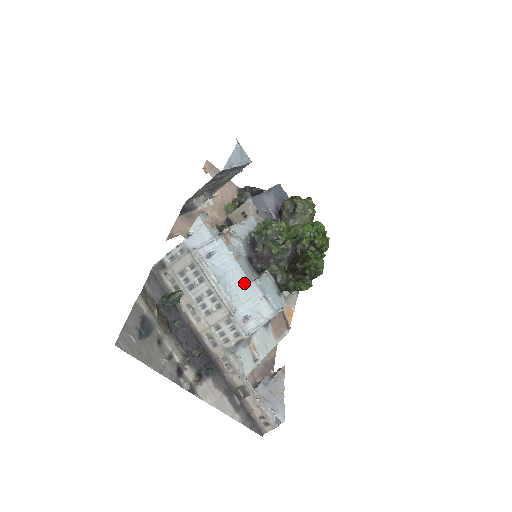
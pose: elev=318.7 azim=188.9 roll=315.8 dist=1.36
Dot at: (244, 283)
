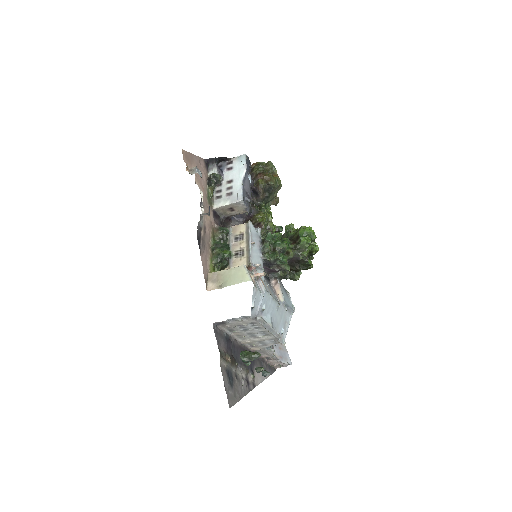
Dot at: (278, 310)
